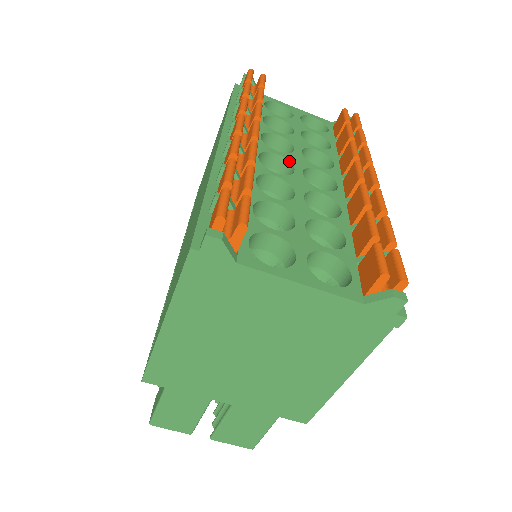
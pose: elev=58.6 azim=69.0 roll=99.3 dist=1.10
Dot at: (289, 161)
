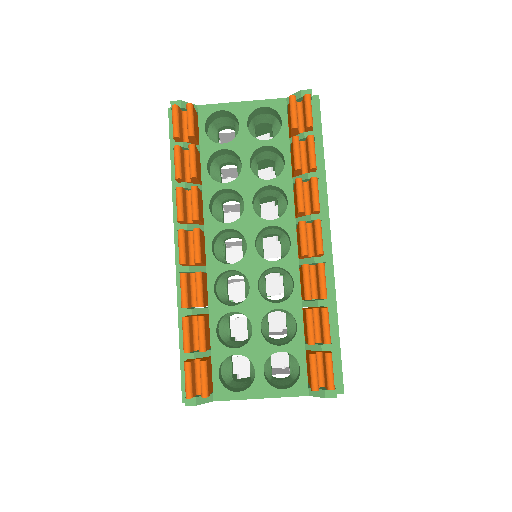
Dot at: (241, 233)
